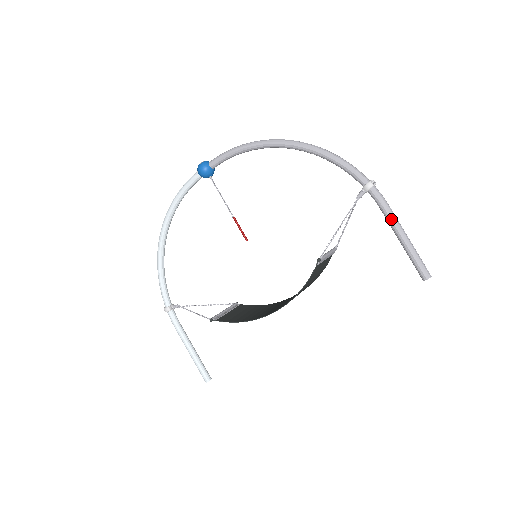
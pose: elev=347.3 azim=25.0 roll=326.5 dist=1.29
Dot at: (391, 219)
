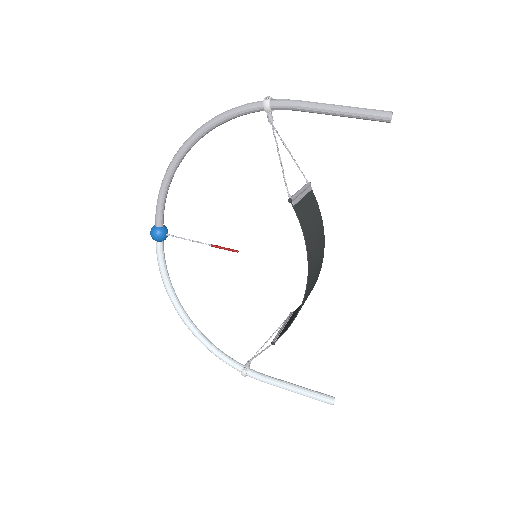
Dot at: (310, 107)
